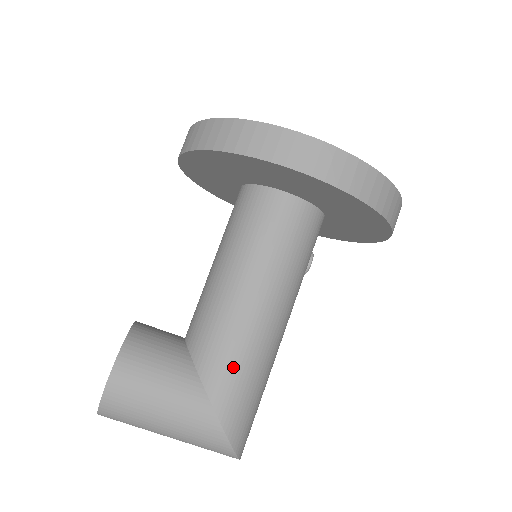
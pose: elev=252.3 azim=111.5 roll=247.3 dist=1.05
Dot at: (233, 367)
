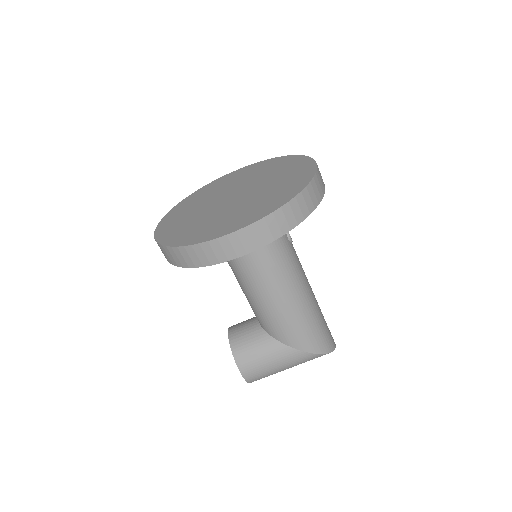
Dot at: (294, 329)
